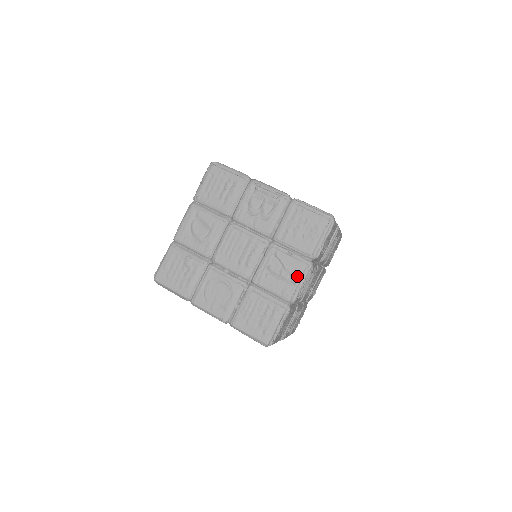
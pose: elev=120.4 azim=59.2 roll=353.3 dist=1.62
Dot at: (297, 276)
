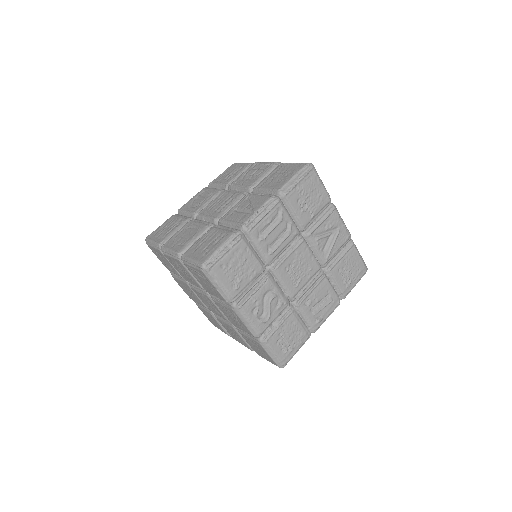
Dot at: (259, 206)
